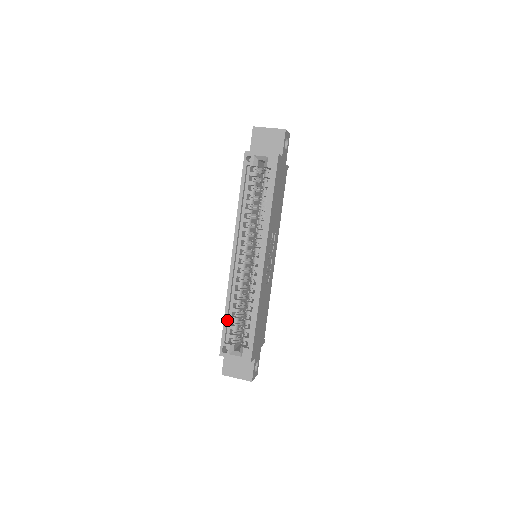
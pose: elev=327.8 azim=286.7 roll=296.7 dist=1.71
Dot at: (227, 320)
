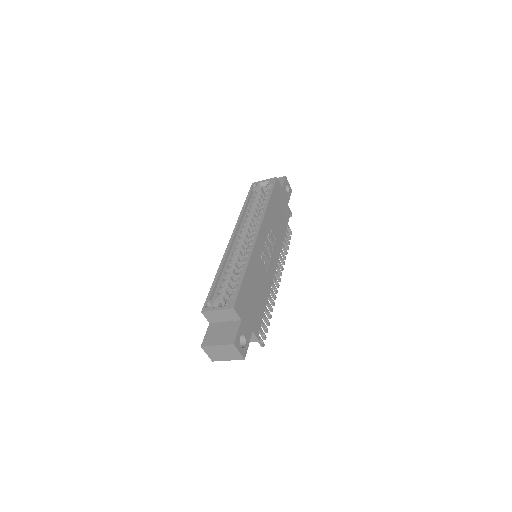
Dot at: (216, 283)
